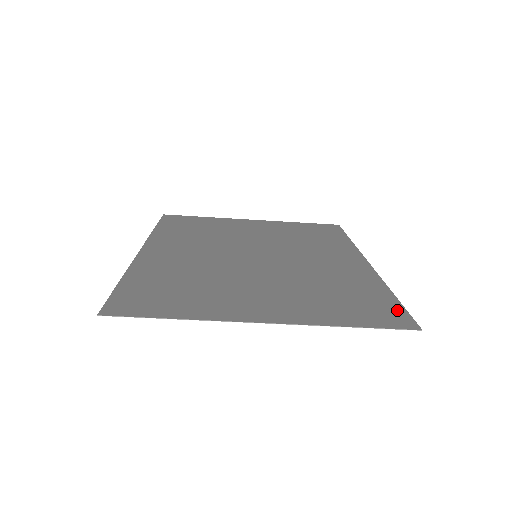
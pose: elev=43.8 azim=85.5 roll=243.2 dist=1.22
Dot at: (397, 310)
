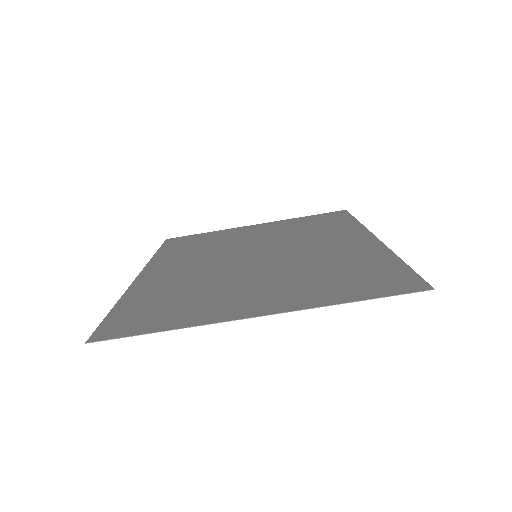
Dot at: (406, 275)
